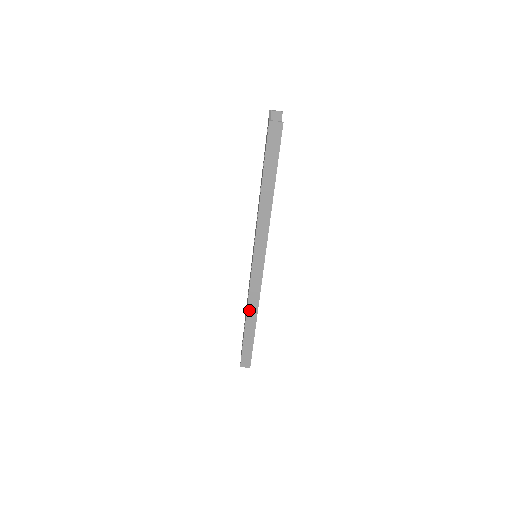
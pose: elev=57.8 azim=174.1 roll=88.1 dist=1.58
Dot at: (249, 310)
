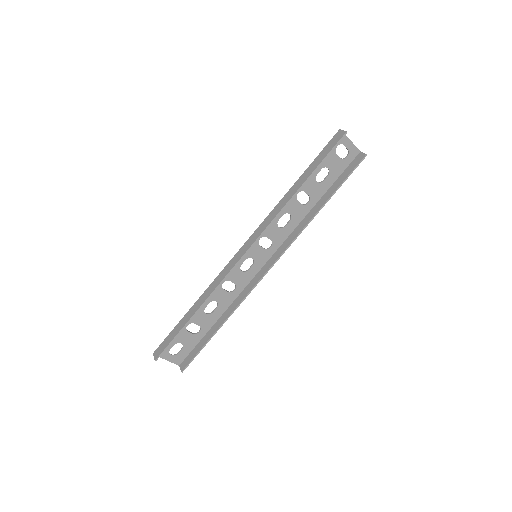
Dot at: (206, 291)
